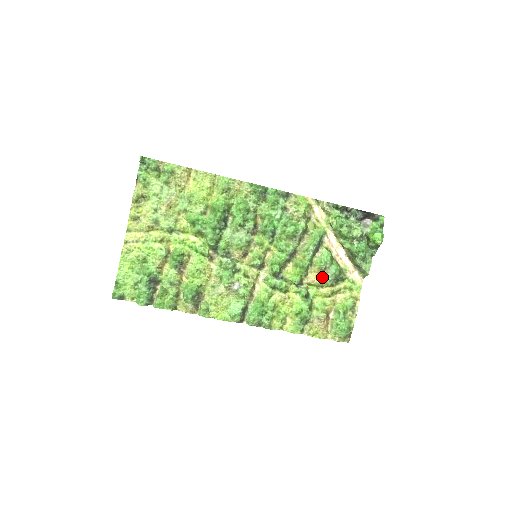
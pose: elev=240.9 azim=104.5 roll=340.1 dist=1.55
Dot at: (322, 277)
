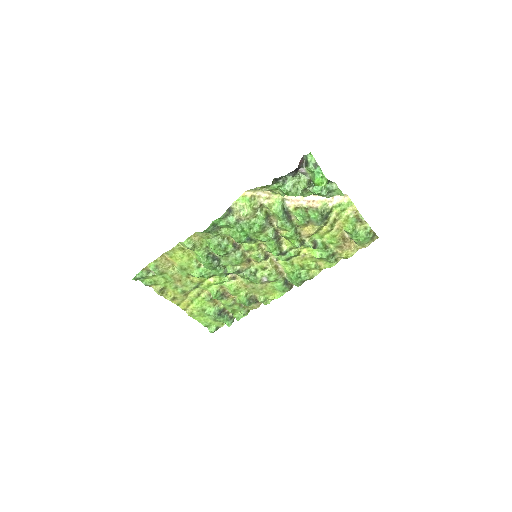
Dot at: (312, 226)
